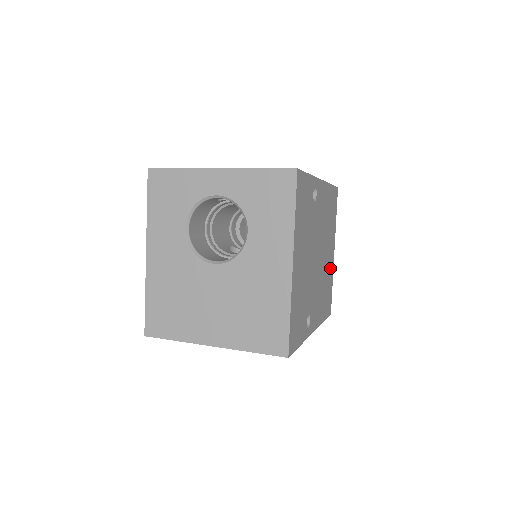
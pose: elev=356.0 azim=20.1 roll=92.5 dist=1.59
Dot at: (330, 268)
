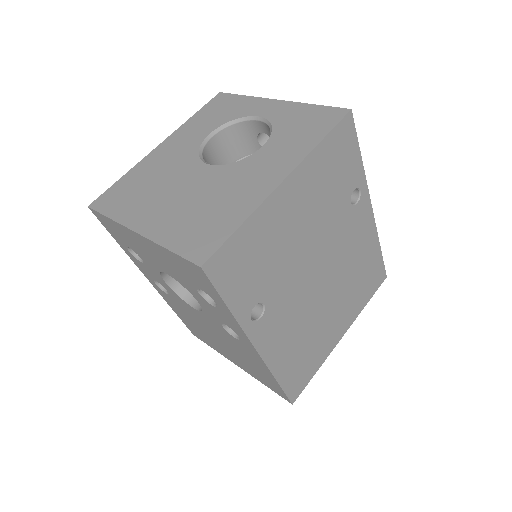
Dot at: (326, 340)
